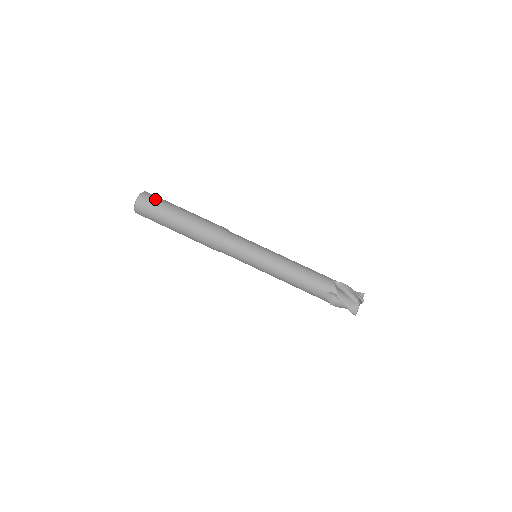
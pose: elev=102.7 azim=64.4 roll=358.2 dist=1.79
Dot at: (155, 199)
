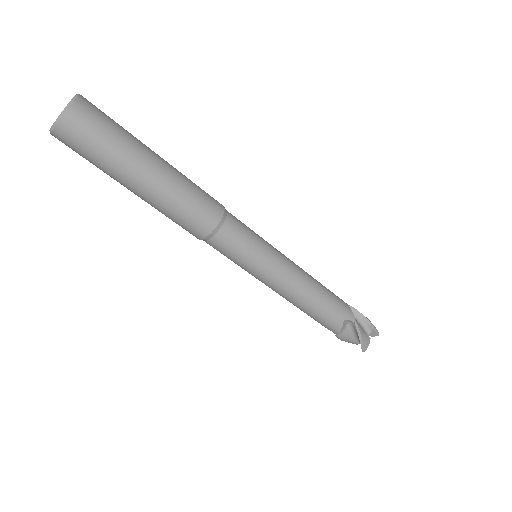
Dot at: (87, 143)
